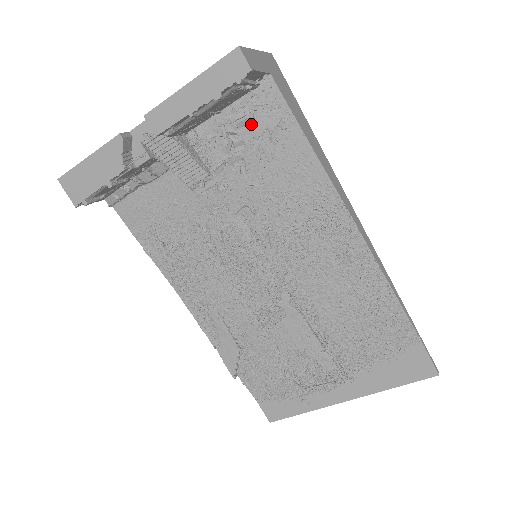
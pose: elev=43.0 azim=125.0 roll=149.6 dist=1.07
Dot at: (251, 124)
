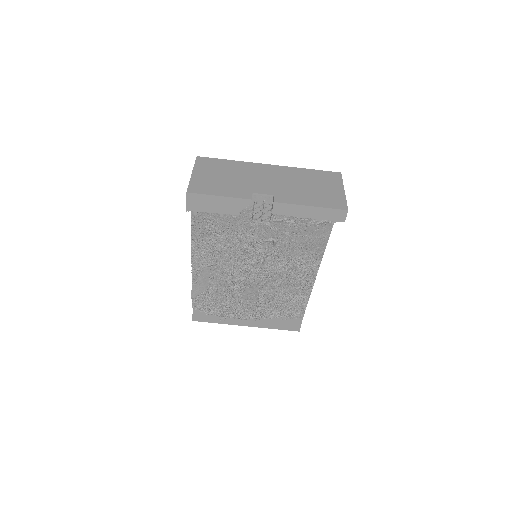
Dot at: occluded
